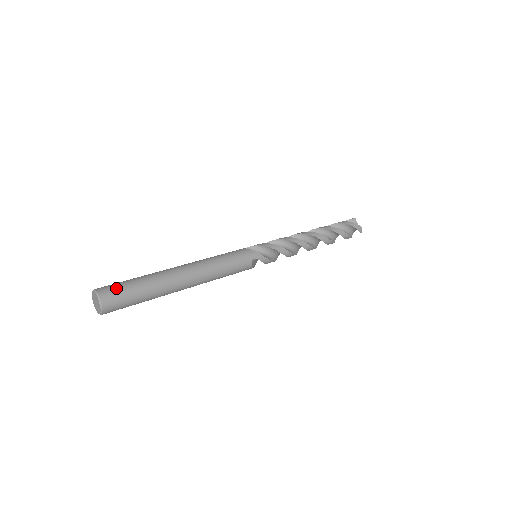
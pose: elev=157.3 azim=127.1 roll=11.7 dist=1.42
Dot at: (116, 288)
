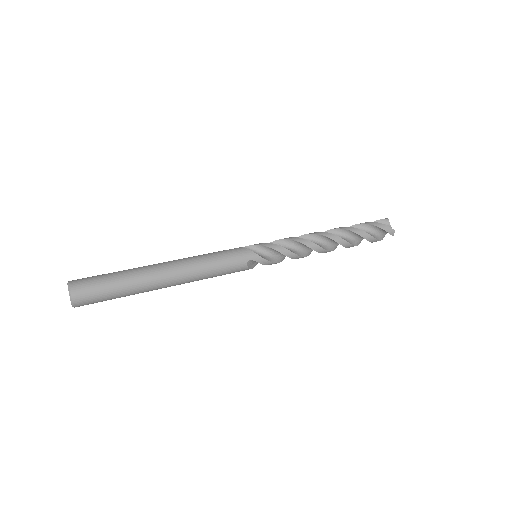
Dot at: (89, 282)
